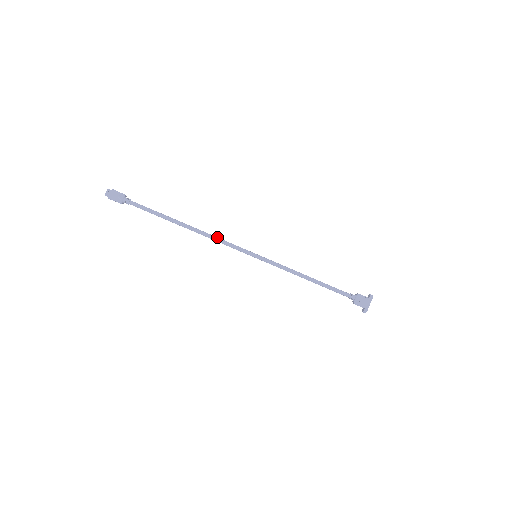
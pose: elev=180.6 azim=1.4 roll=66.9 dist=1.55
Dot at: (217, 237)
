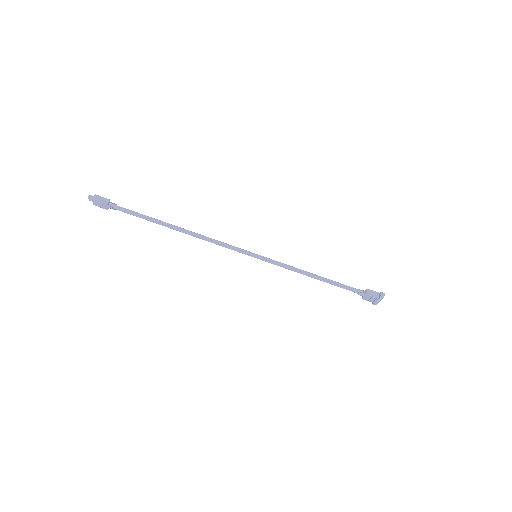
Dot at: (212, 240)
